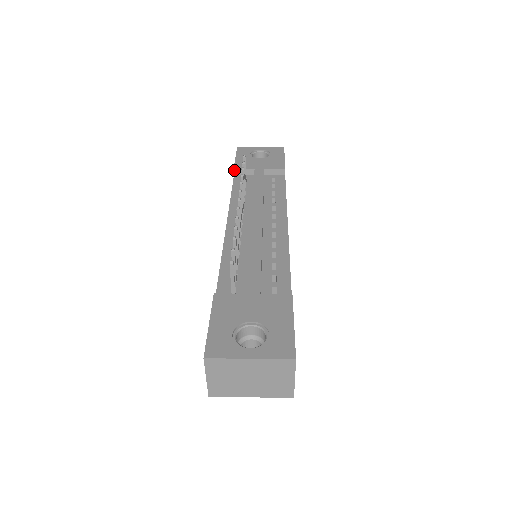
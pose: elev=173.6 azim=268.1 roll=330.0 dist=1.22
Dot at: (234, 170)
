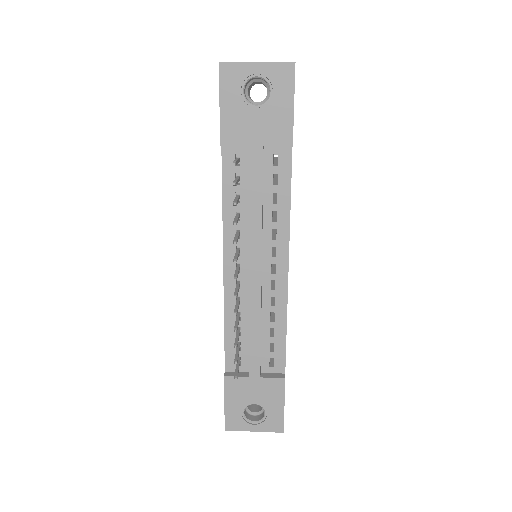
Dot at: (221, 145)
